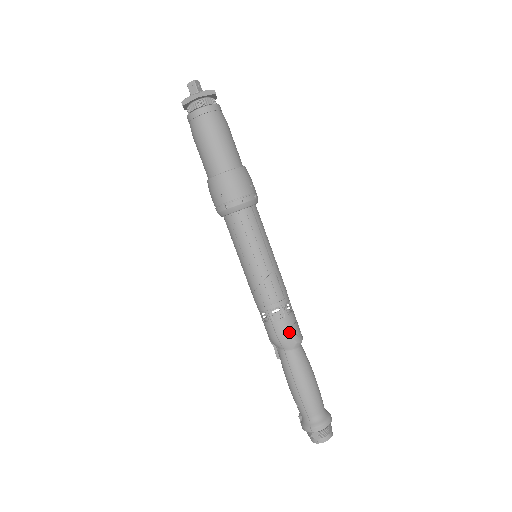
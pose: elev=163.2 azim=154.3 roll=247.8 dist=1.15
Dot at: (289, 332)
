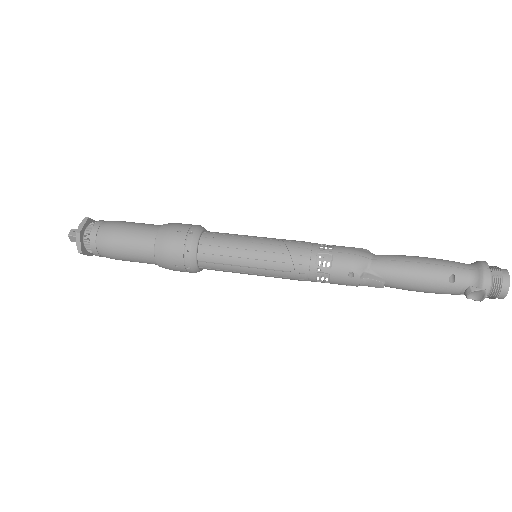
Dot at: (351, 247)
